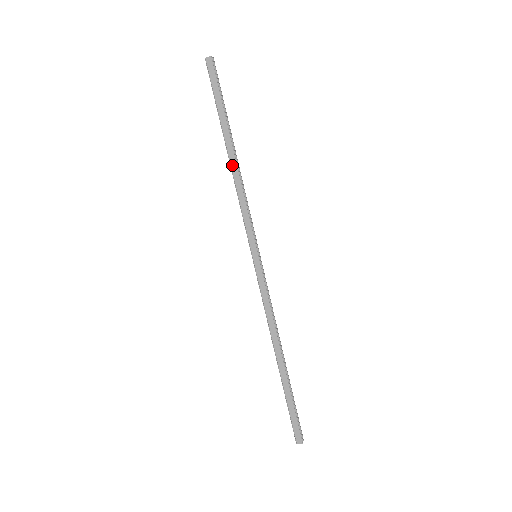
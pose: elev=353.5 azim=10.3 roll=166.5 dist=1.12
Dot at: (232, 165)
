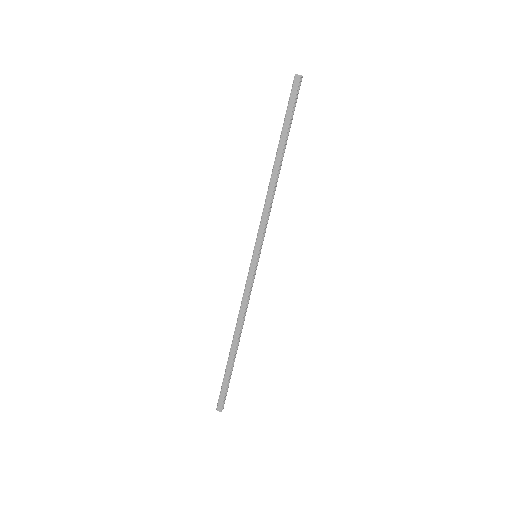
Dot at: (273, 175)
